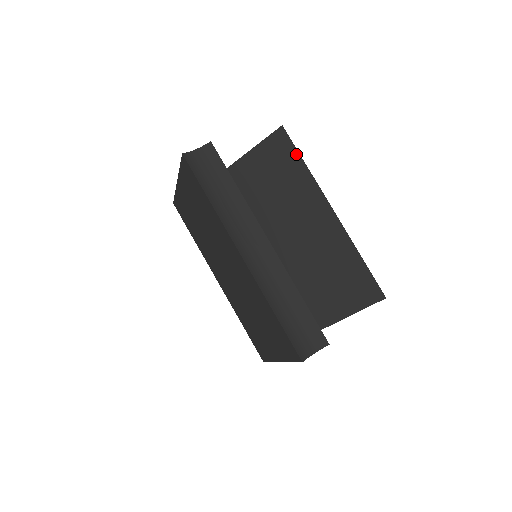
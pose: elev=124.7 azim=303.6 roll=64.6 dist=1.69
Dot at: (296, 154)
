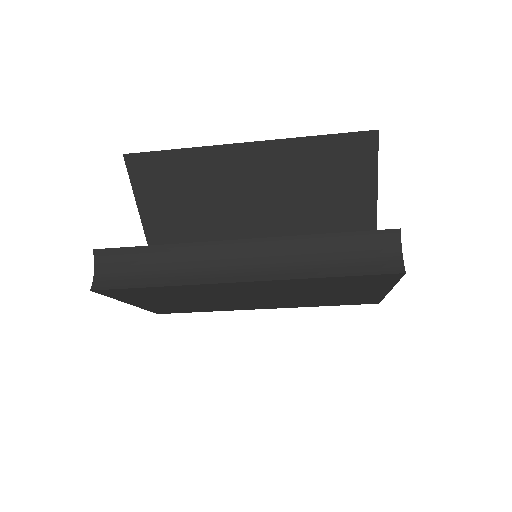
Dot at: (162, 155)
